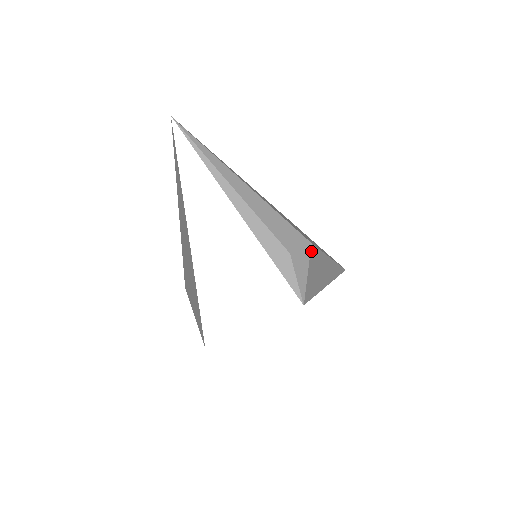
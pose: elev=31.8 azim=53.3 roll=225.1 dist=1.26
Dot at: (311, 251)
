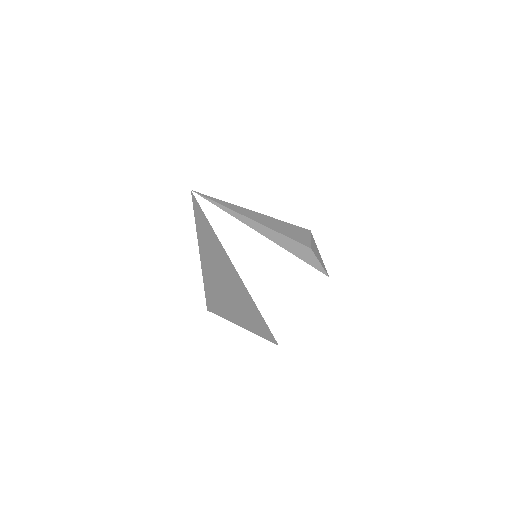
Dot at: (312, 236)
